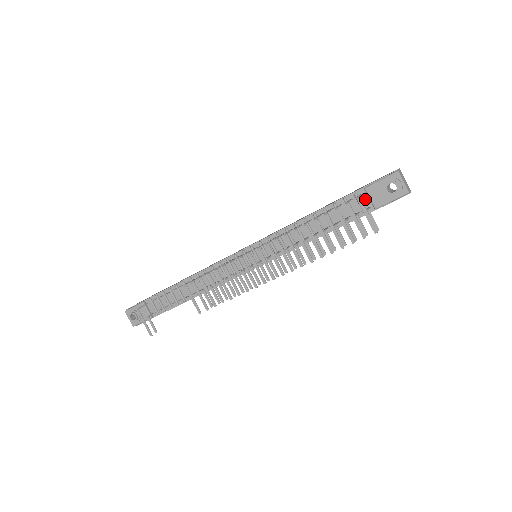
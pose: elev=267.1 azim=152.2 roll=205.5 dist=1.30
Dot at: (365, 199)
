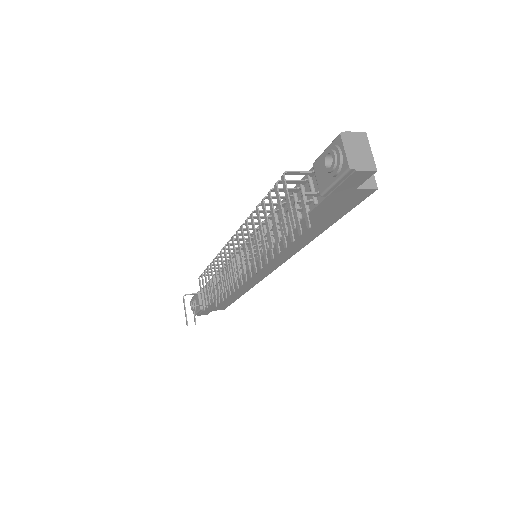
Dot at: occluded
